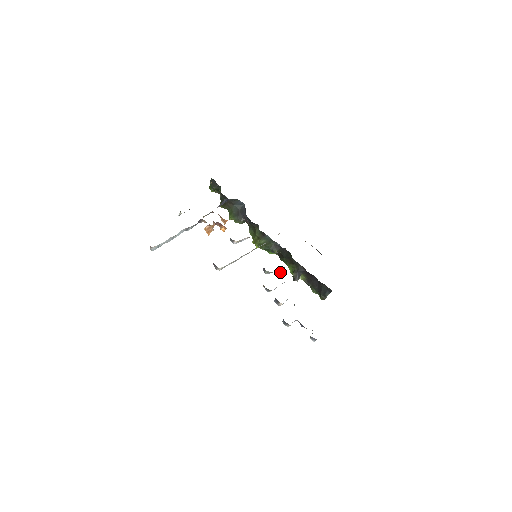
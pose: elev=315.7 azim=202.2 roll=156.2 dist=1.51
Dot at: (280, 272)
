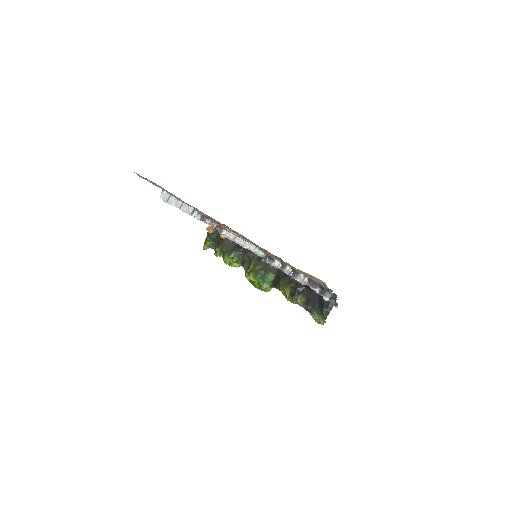
Dot at: occluded
